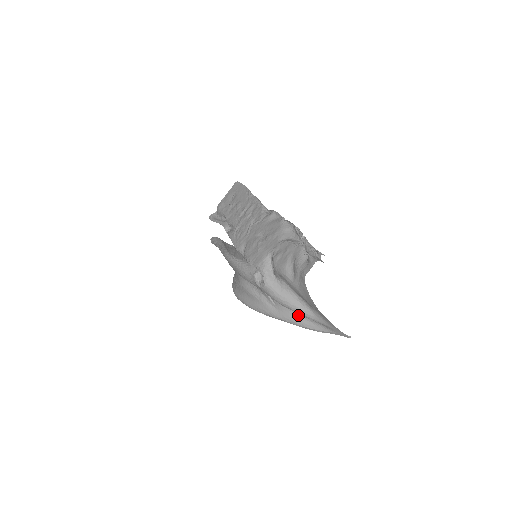
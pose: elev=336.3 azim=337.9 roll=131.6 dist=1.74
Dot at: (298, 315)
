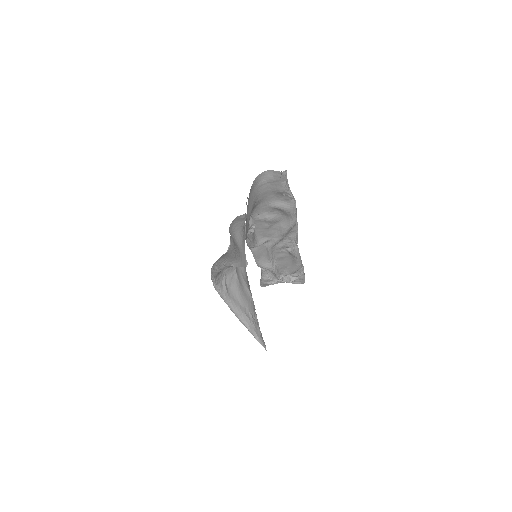
Dot at: (232, 254)
